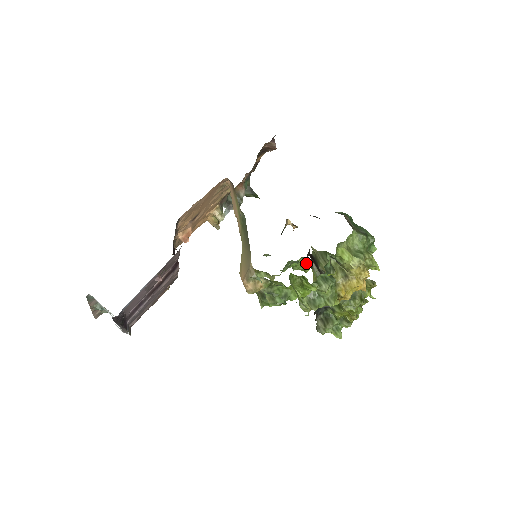
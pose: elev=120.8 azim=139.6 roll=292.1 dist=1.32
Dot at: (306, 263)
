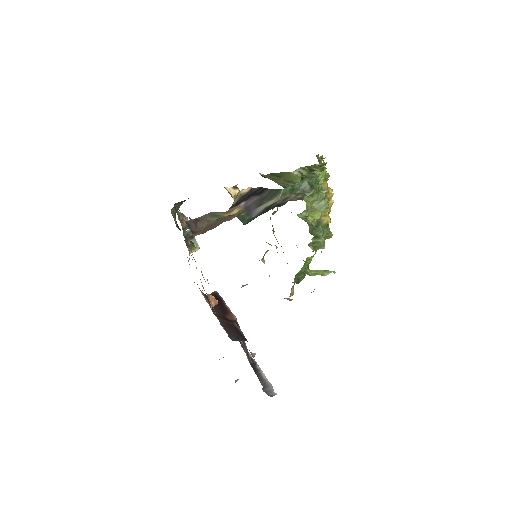
Dot at: (277, 209)
